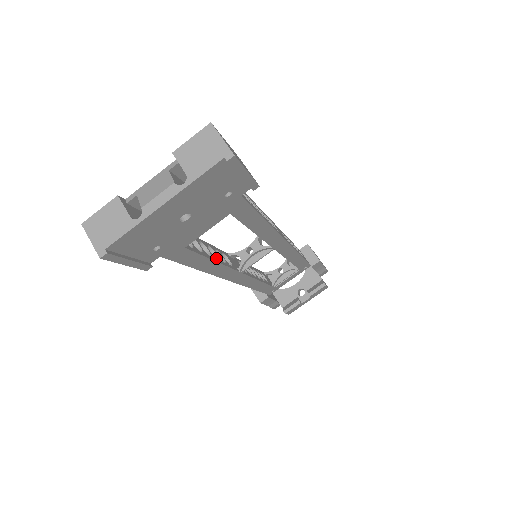
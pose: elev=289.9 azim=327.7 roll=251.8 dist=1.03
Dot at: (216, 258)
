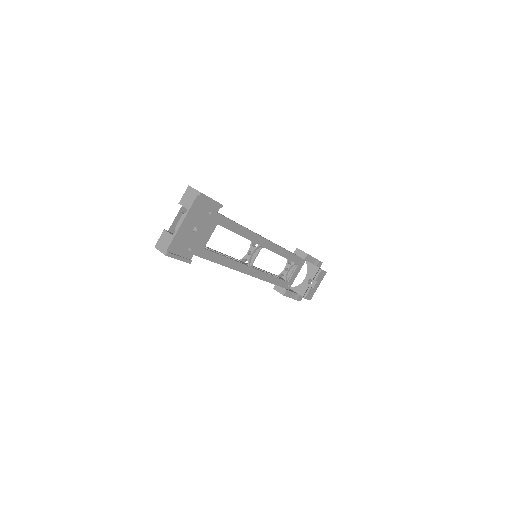
Dot at: occluded
